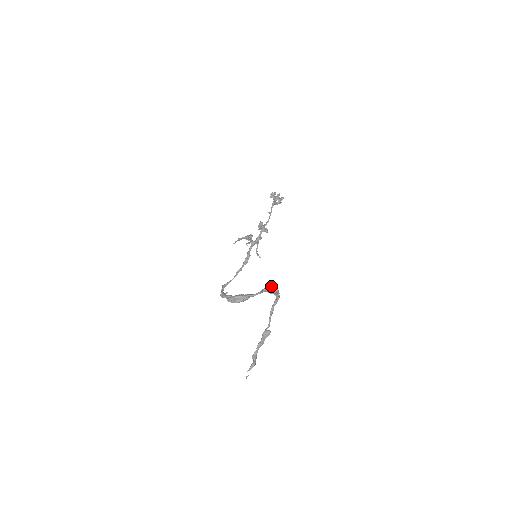
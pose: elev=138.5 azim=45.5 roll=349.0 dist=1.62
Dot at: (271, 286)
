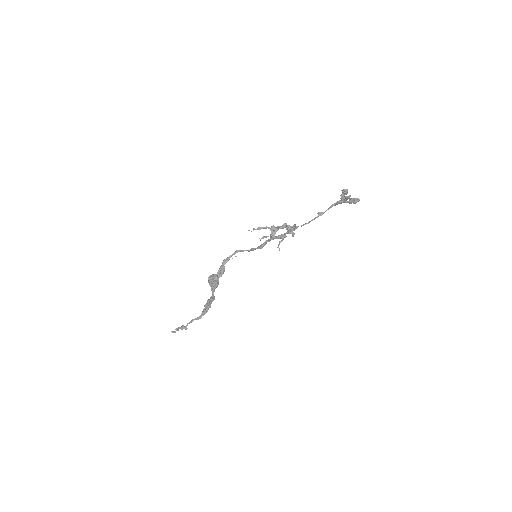
Dot at: (207, 305)
